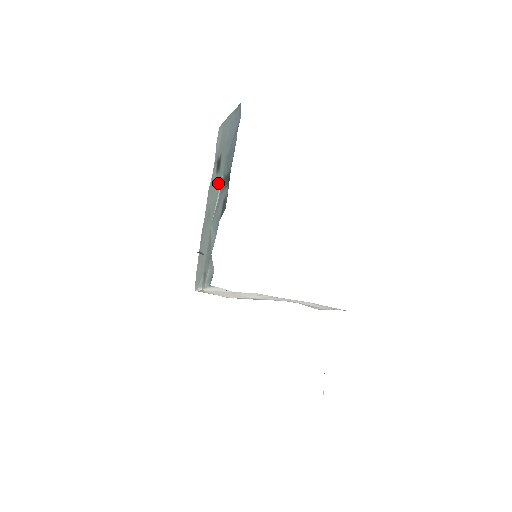
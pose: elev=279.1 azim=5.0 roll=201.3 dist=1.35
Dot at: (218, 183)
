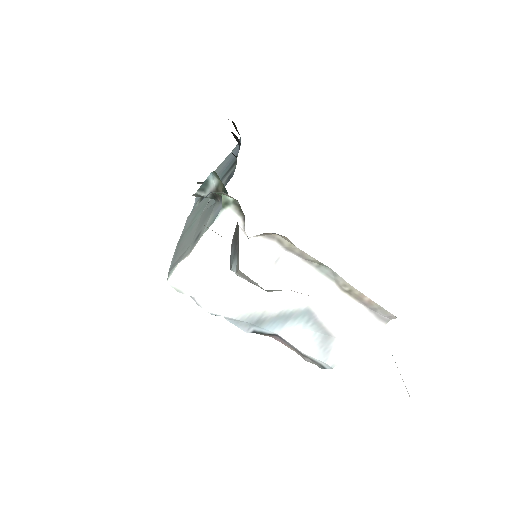
Dot at: occluded
